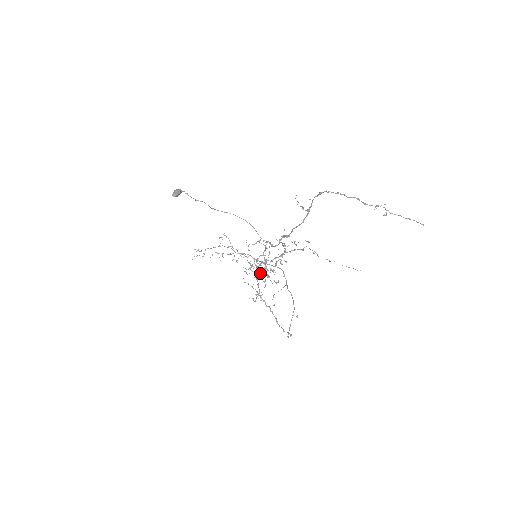
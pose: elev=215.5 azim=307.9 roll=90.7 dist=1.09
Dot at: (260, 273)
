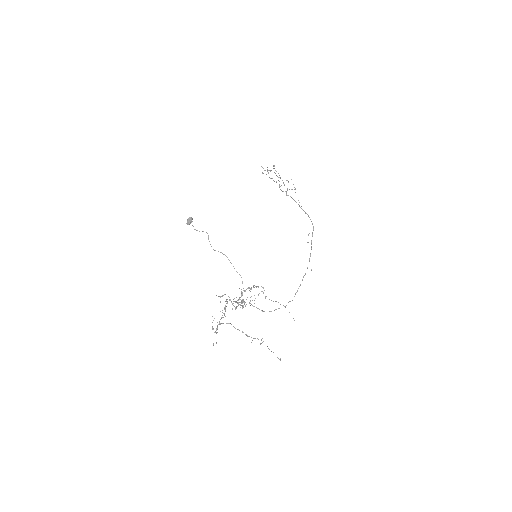
Dot at: (237, 302)
